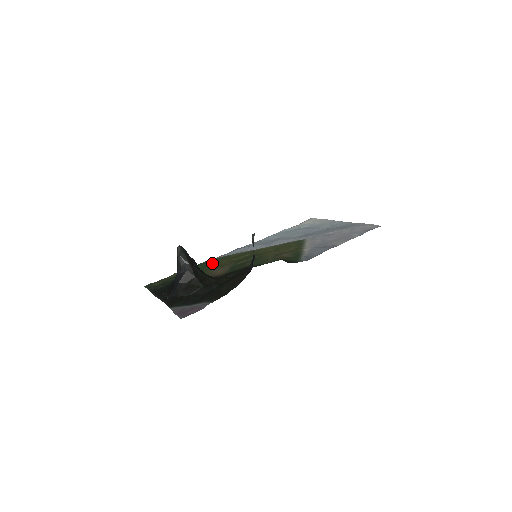
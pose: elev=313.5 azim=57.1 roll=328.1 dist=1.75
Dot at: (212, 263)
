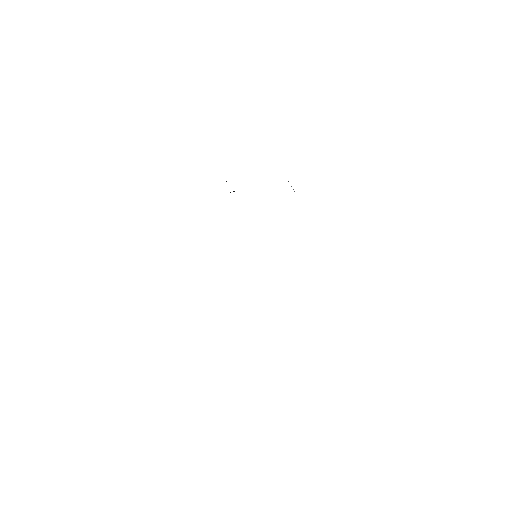
Dot at: occluded
